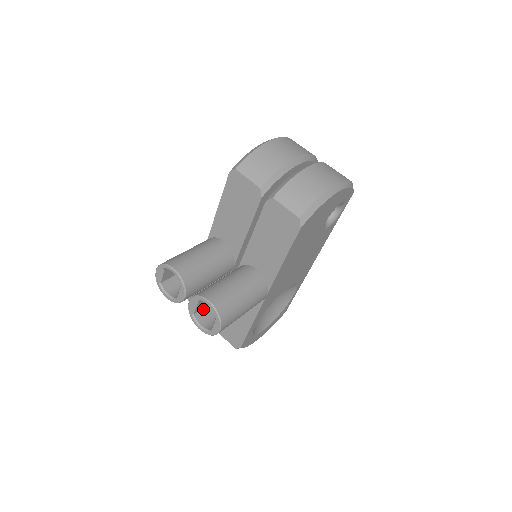
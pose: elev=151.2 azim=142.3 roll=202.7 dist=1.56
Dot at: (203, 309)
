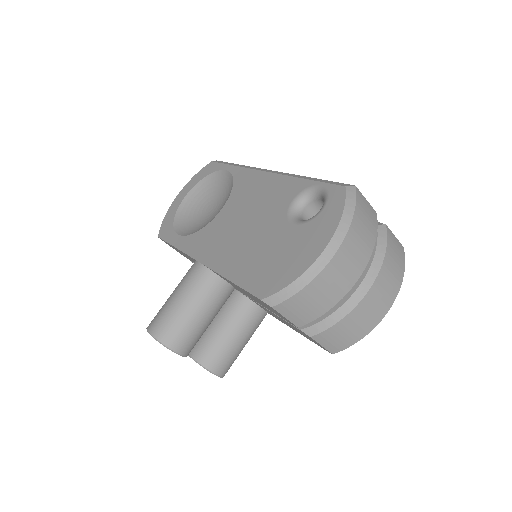
Dot at: occluded
